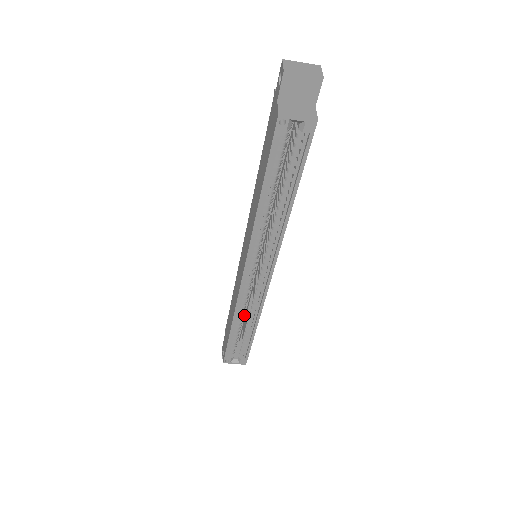
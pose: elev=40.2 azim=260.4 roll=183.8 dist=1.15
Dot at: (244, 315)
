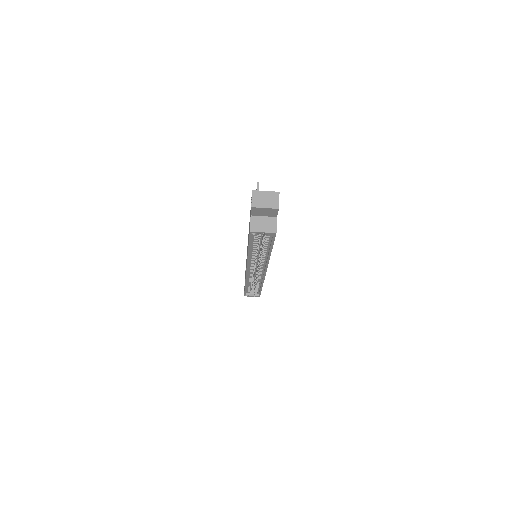
Dot at: (255, 273)
